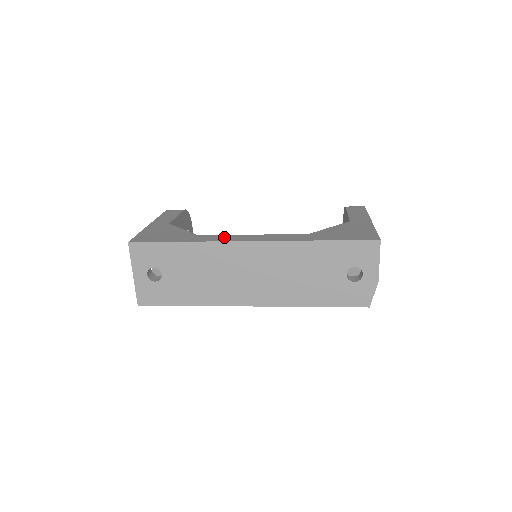
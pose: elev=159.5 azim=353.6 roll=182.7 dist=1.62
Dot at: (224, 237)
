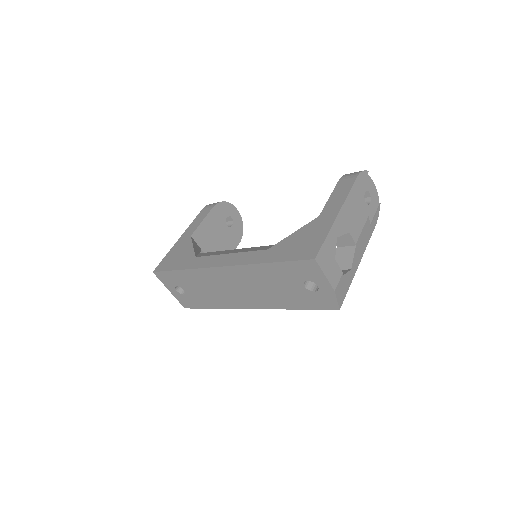
Dot at: (208, 260)
